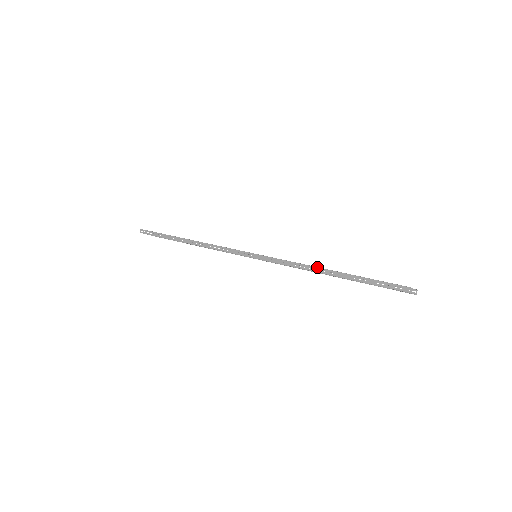
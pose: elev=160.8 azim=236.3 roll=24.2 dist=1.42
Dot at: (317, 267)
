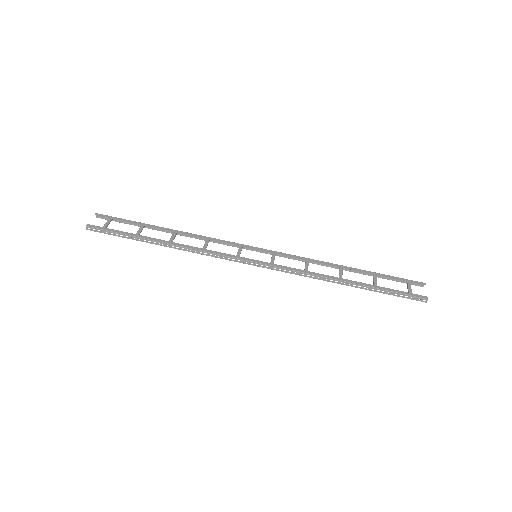
Dot at: (334, 279)
